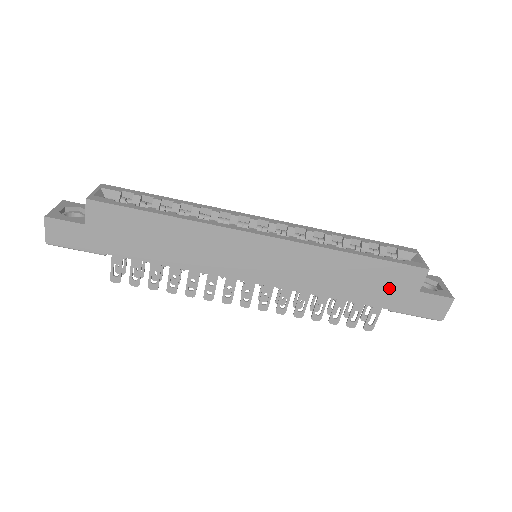
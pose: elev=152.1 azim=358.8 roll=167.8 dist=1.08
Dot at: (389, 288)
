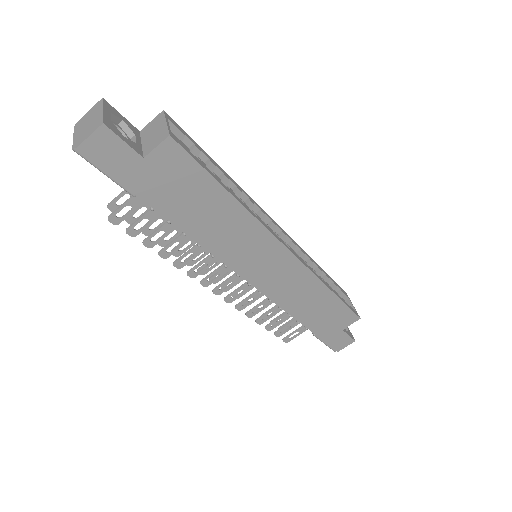
Dot at: (329, 321)
